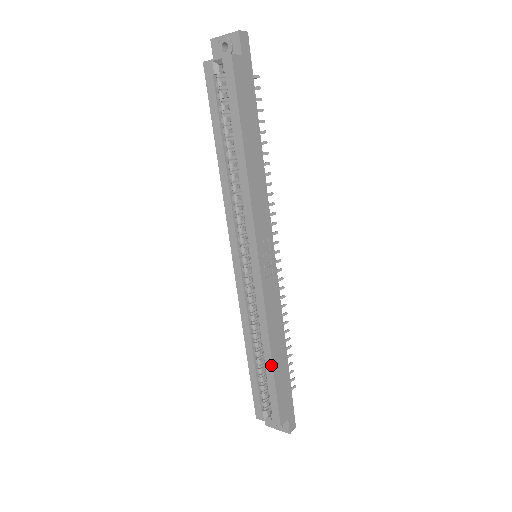
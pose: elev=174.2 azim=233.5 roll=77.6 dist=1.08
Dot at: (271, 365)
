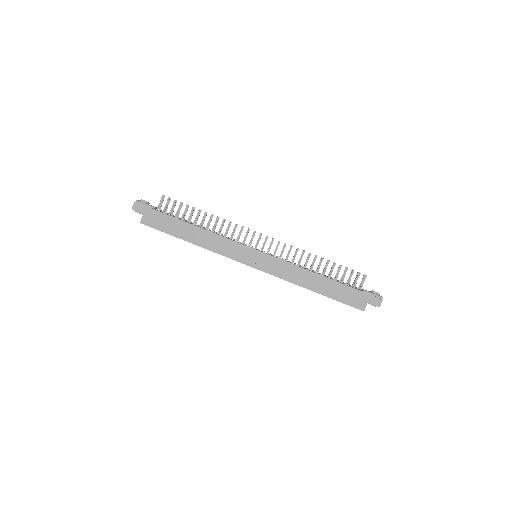
Dot at: occluded
